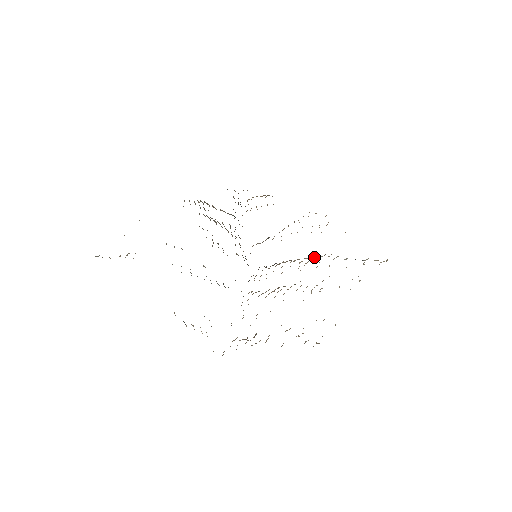
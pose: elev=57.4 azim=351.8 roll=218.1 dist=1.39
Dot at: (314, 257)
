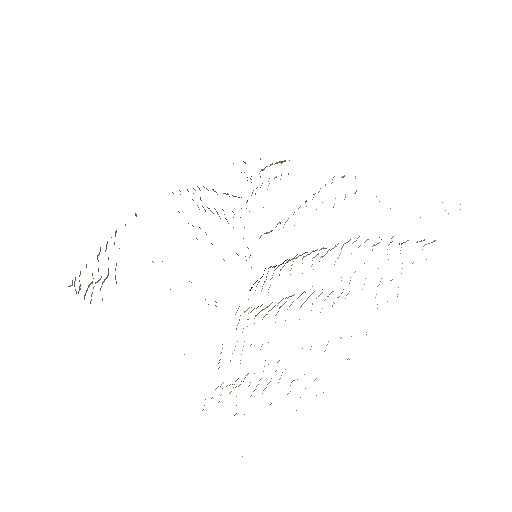
Dot at: occluded
